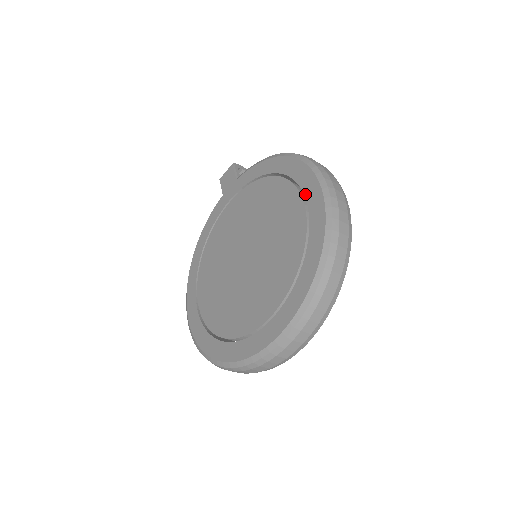
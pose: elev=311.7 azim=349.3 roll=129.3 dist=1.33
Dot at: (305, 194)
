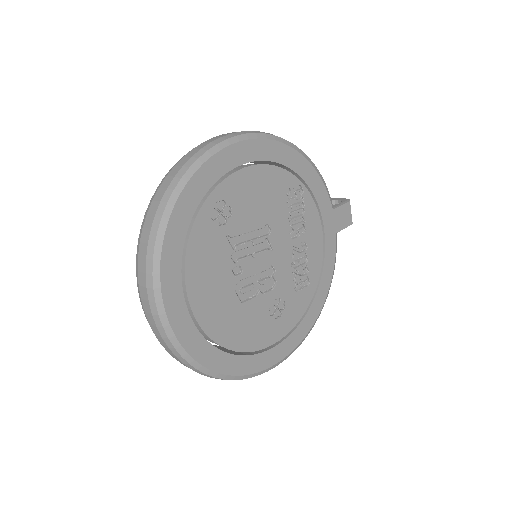
Dot at: occluded
